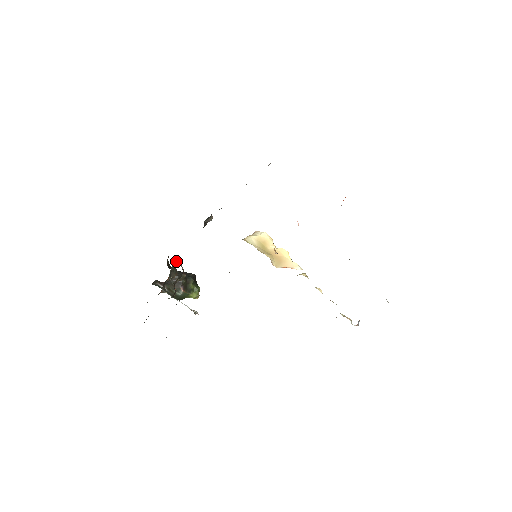
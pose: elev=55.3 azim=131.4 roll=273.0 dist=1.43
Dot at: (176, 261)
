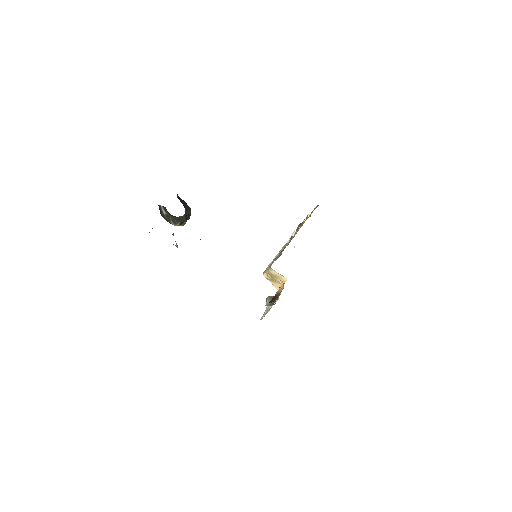
Dot at: occluded
